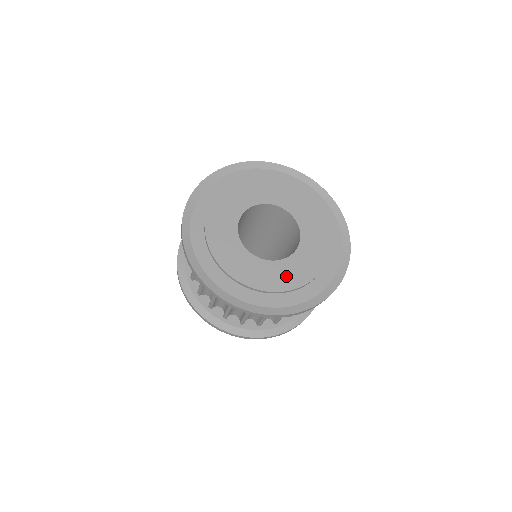
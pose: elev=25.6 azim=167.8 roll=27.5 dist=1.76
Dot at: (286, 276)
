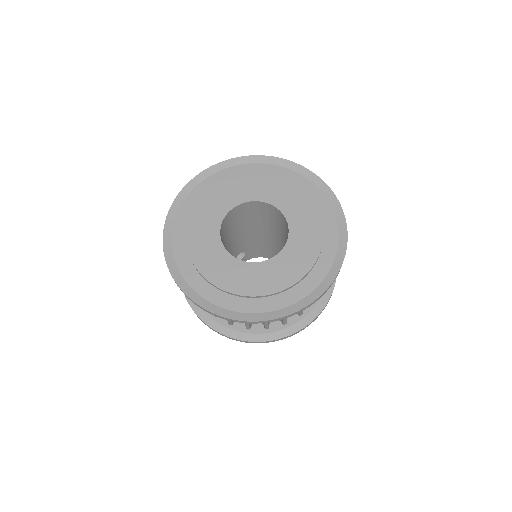
Dot at: (286, 270)
